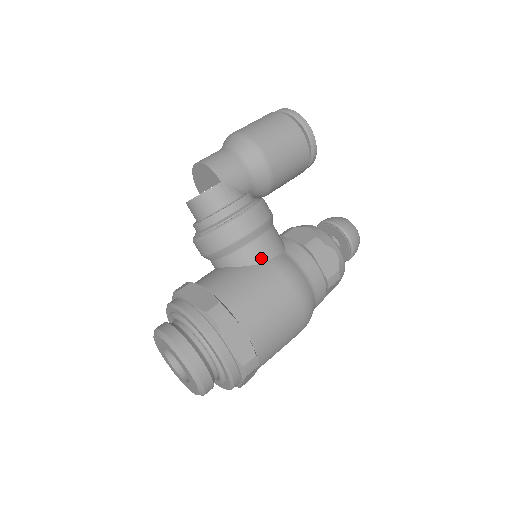
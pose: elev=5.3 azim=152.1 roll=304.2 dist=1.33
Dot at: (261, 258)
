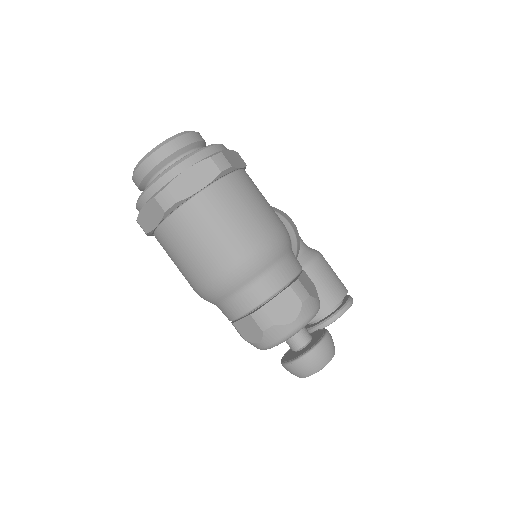
Dot at: occluded
